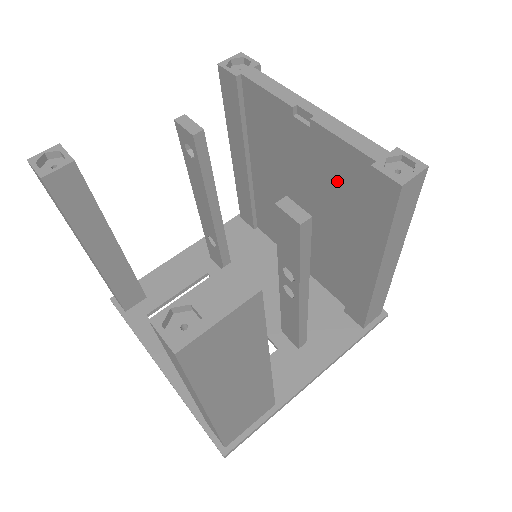
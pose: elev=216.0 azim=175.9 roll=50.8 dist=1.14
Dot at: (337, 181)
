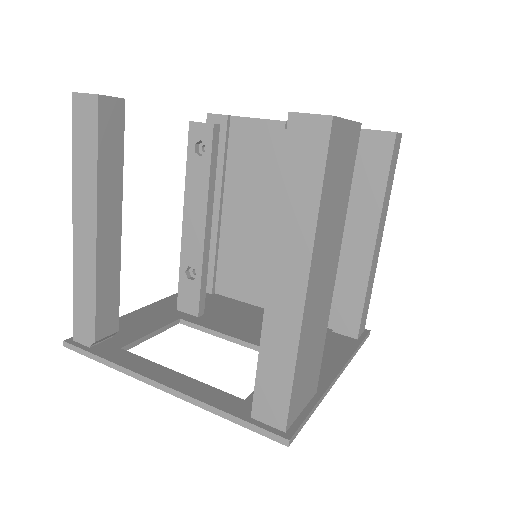
Dot at: occluded
